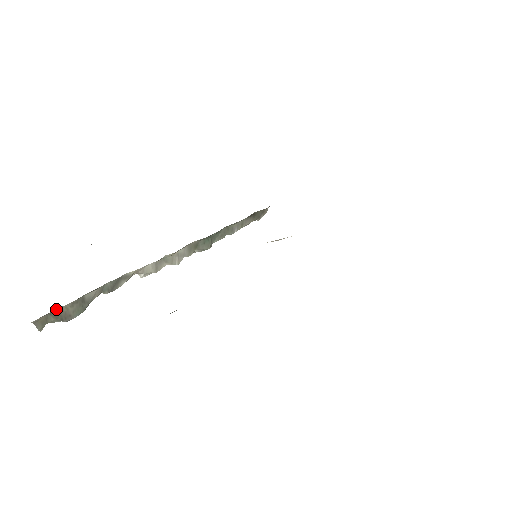
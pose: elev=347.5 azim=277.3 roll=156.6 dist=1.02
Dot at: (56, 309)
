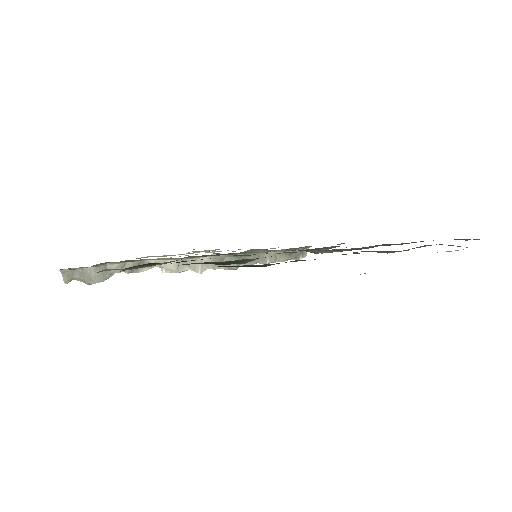
Dot at: (82, 268)
